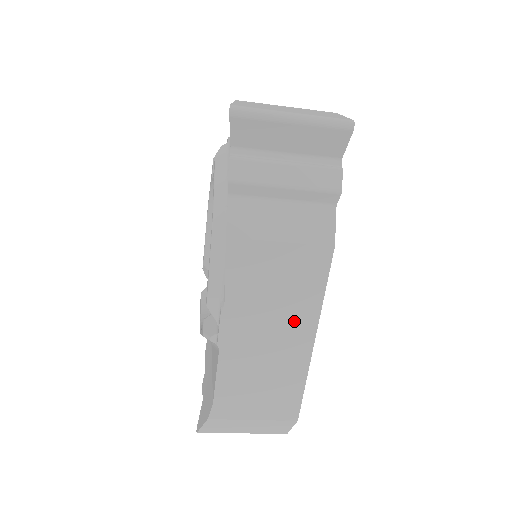
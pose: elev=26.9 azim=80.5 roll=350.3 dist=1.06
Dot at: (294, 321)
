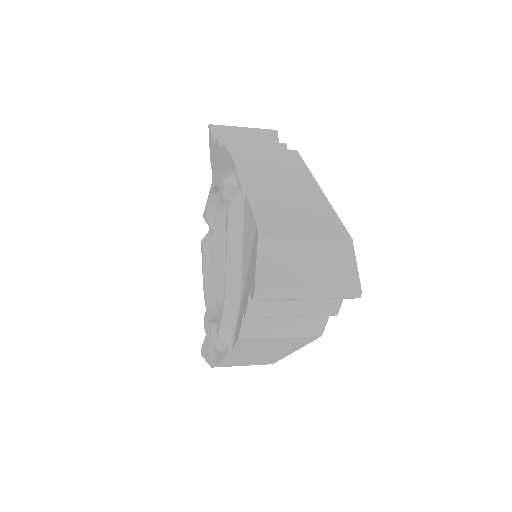
Dot at: (281, 350)
